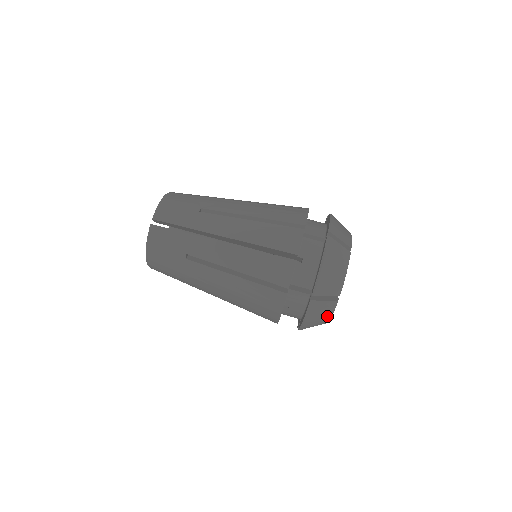
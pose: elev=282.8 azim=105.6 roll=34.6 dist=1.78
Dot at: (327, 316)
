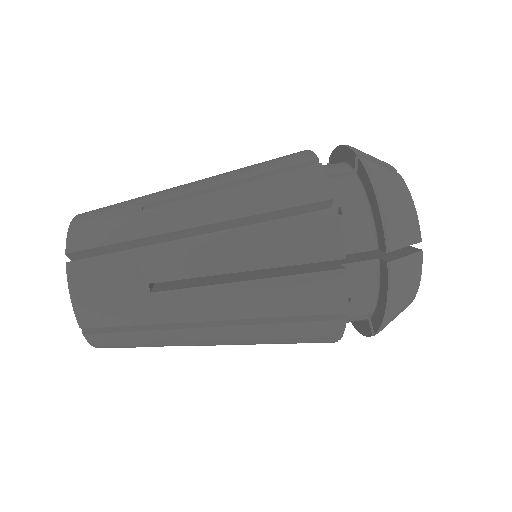
Dot at: (414, 285)
